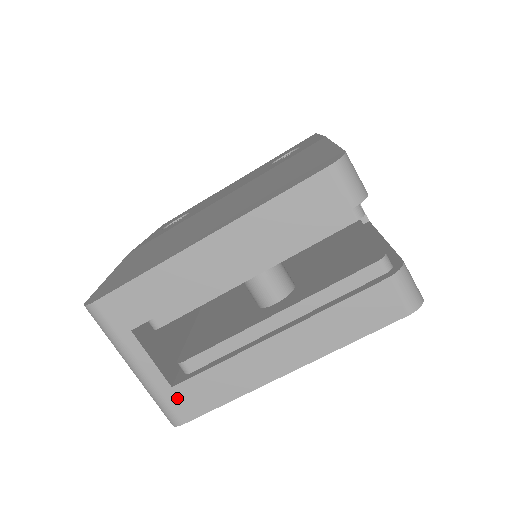
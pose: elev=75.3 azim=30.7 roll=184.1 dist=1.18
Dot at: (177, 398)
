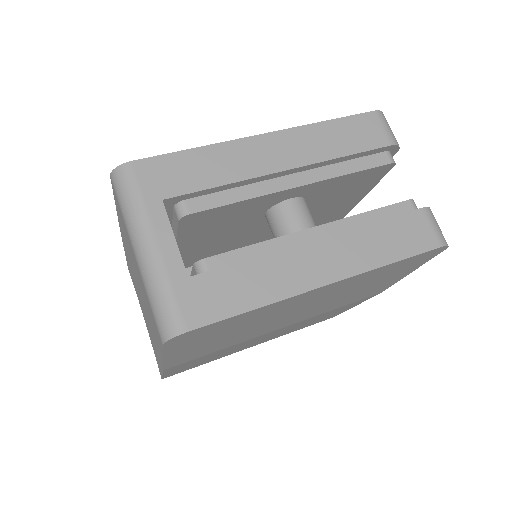
Dot at: (190, 293)
